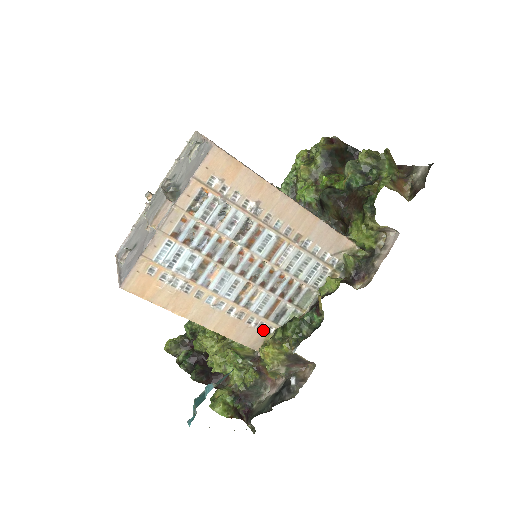
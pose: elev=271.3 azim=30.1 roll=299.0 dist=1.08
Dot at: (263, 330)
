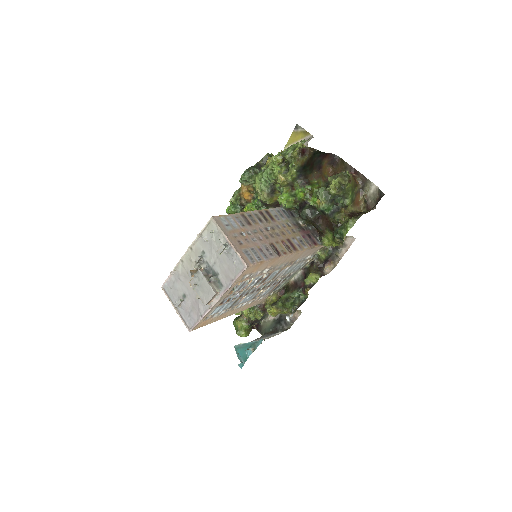
Dot at: (266, 296)
